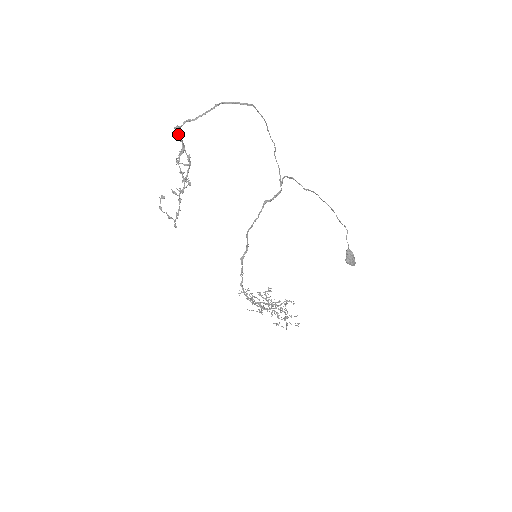
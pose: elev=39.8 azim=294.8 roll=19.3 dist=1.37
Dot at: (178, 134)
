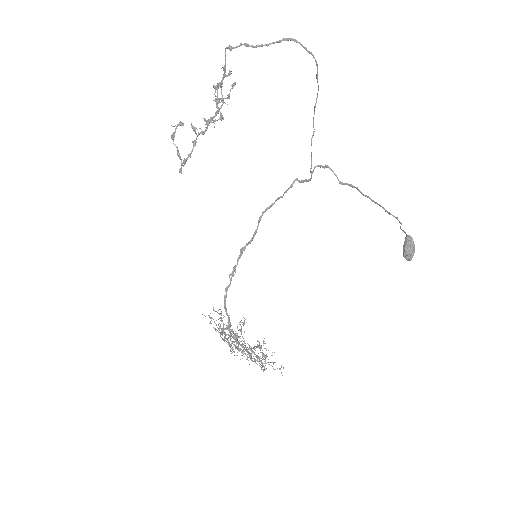
Dot at: (225, 59)
